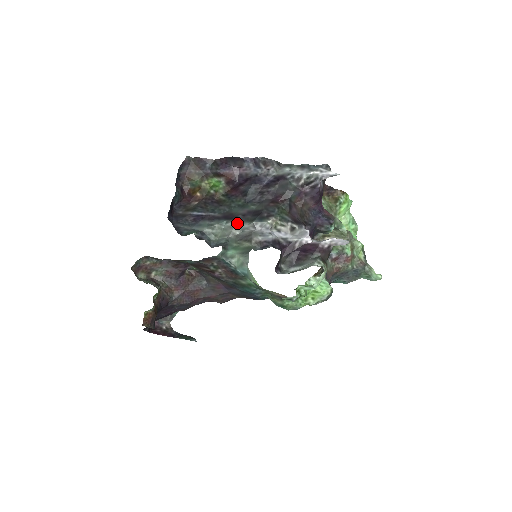
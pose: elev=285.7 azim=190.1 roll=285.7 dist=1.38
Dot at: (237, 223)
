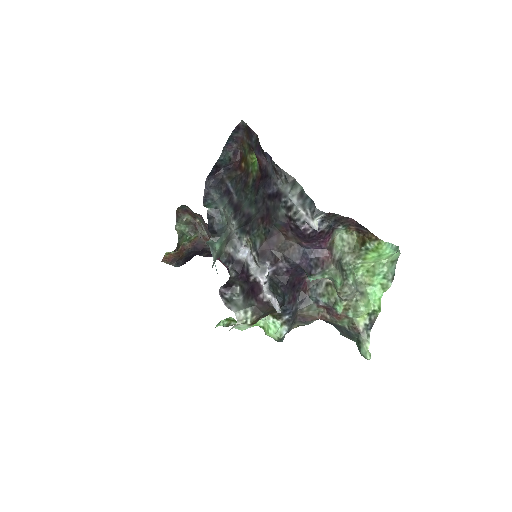
Dot at: (234, 220)
